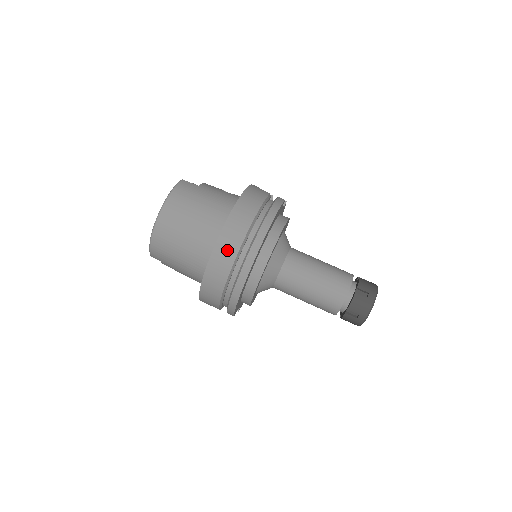
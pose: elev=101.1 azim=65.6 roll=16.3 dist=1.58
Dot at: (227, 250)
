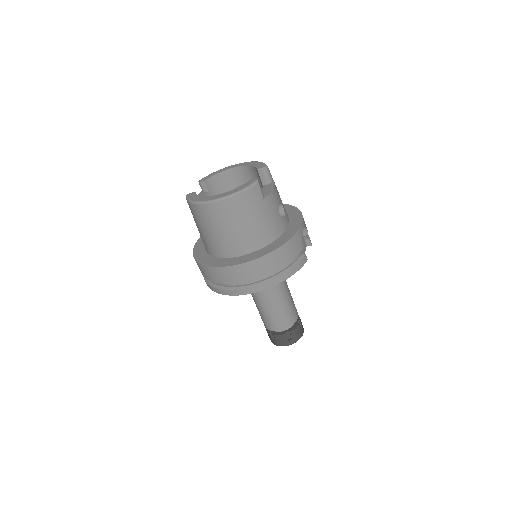
Dot at: (234, 275)
